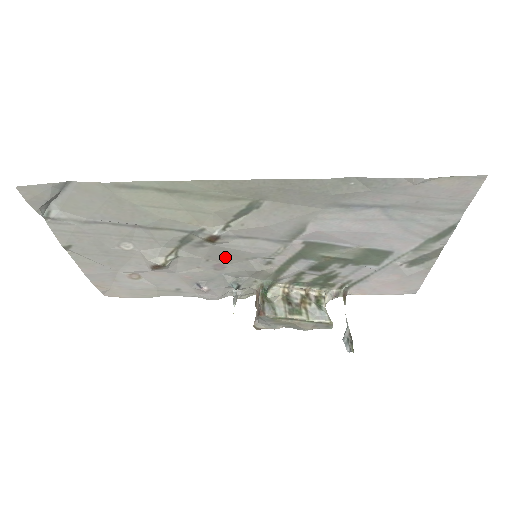
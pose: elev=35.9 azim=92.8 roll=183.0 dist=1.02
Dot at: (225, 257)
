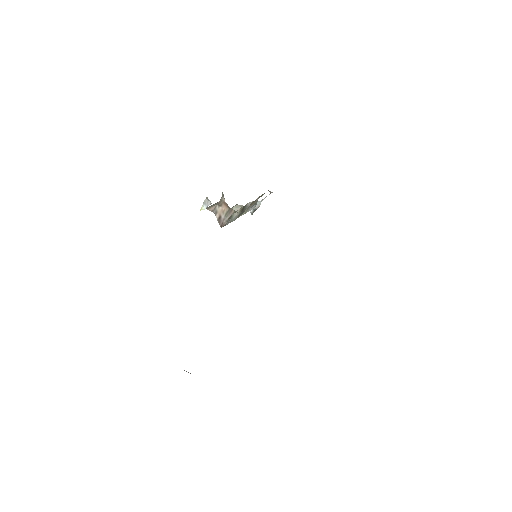
Dot at: occluded
